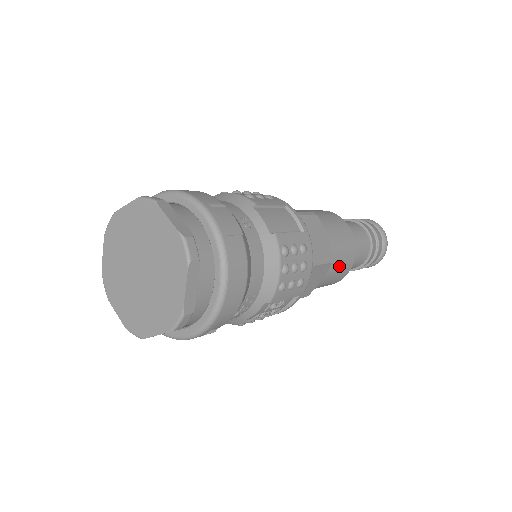
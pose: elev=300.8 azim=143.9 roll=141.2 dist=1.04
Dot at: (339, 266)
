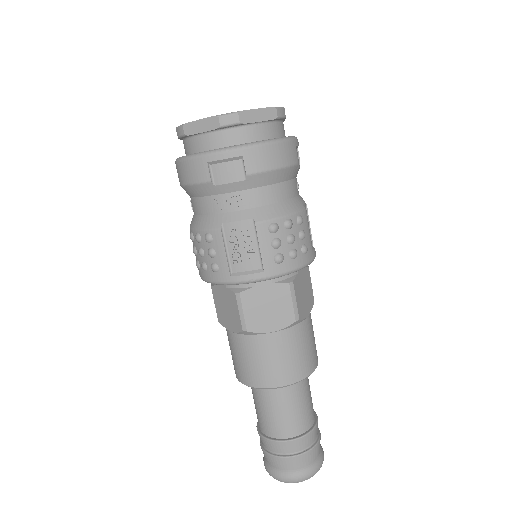
Dot at: (289, 353)
